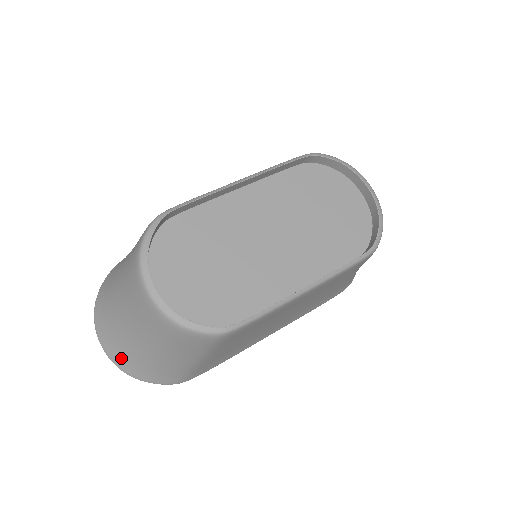
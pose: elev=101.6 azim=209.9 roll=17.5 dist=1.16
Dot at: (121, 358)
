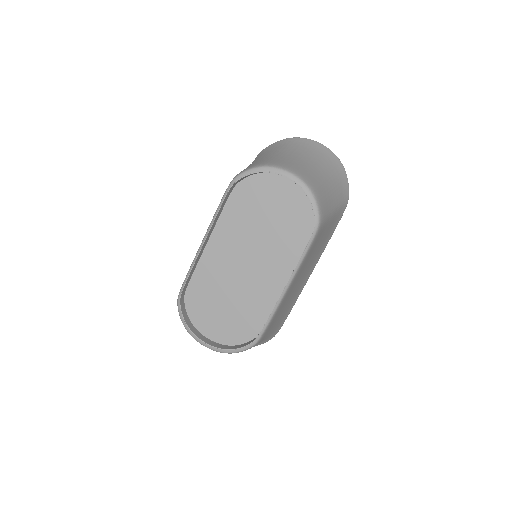
Dot at: occluded
